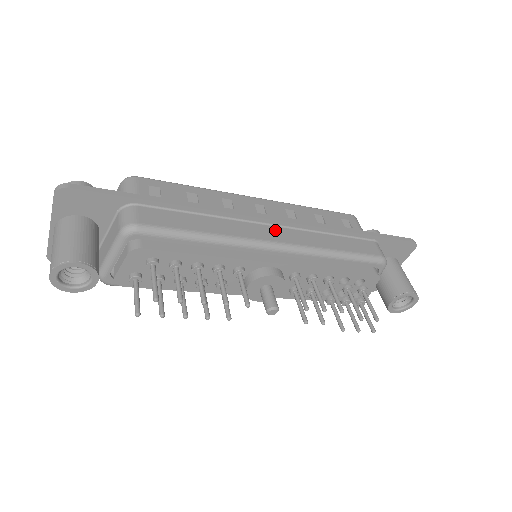
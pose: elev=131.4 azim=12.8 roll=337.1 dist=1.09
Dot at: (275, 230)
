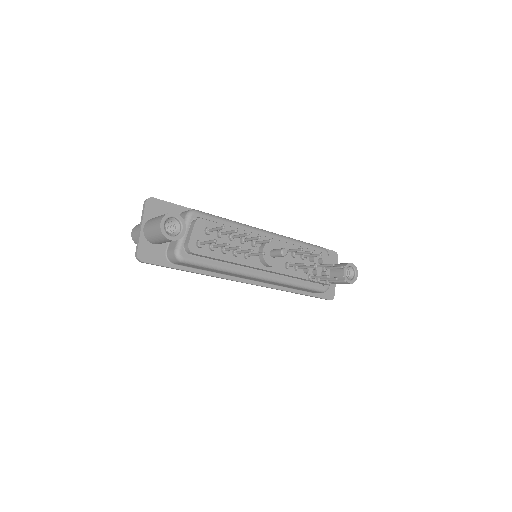
Dot at: occluded
